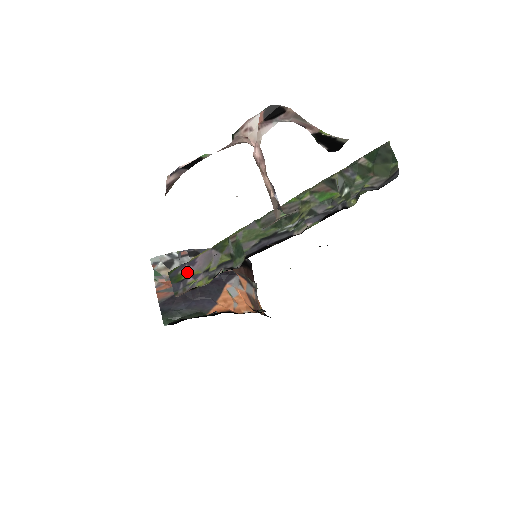
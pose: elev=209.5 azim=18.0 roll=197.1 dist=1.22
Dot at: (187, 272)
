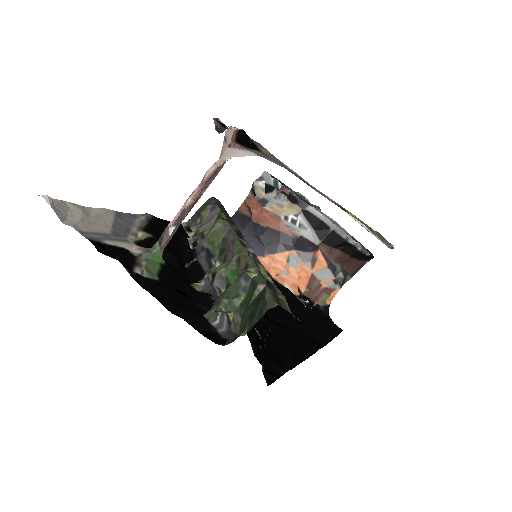
Dot at: (206, 212)
